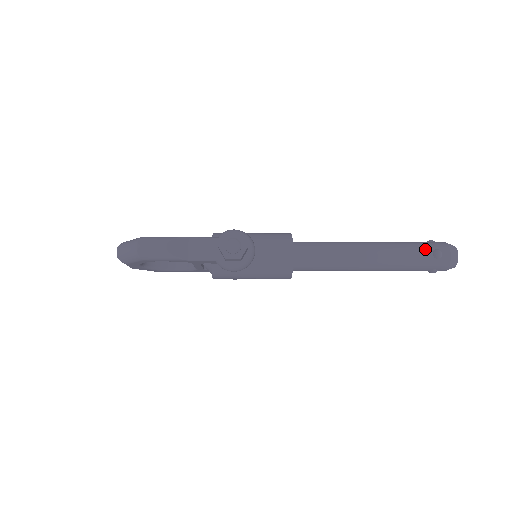
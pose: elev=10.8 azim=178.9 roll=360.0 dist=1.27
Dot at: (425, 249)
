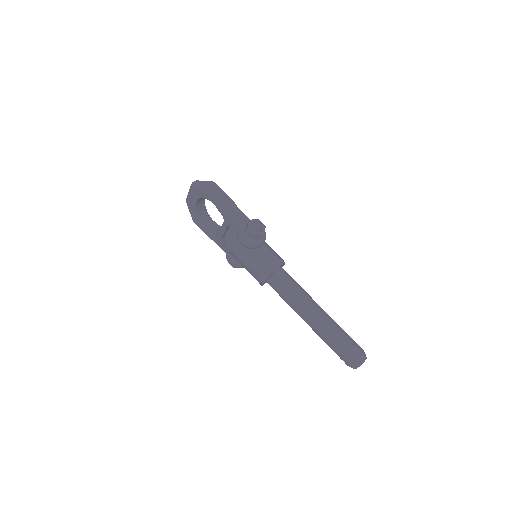
Dot at: (349, 338)
